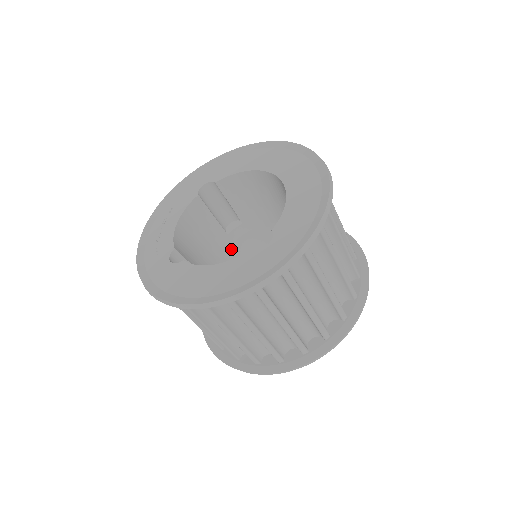
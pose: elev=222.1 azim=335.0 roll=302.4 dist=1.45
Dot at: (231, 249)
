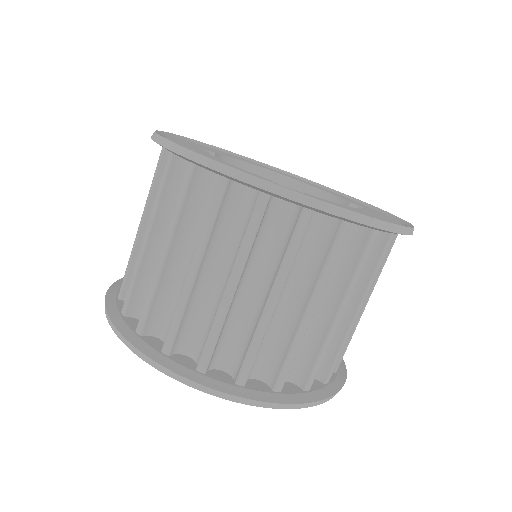
Dot at: occluded
